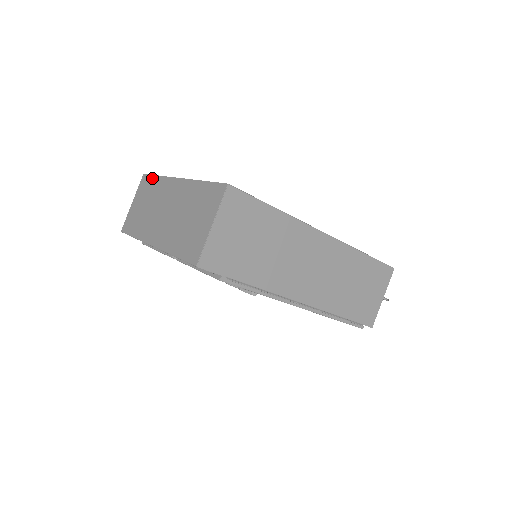
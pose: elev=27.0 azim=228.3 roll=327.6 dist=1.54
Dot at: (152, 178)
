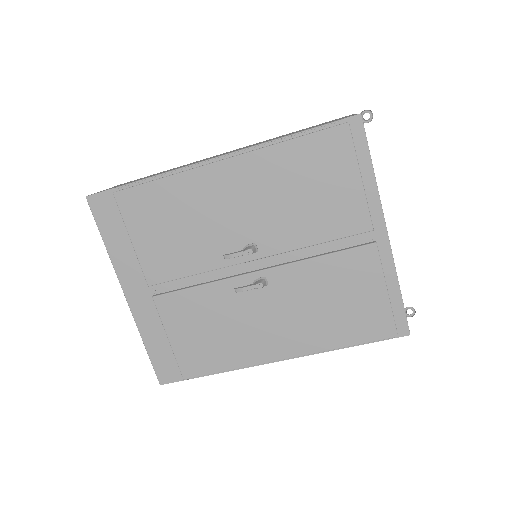
Dot at: occluded
